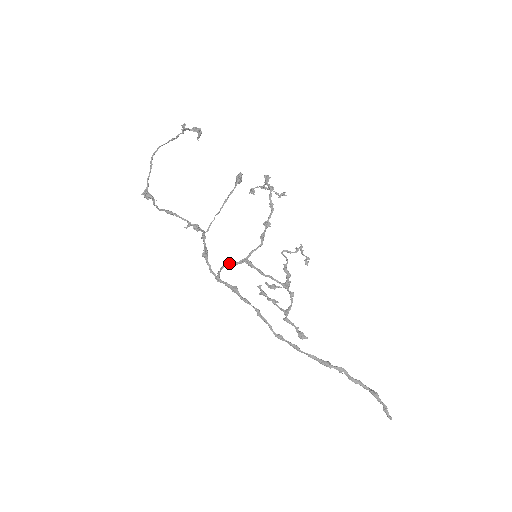
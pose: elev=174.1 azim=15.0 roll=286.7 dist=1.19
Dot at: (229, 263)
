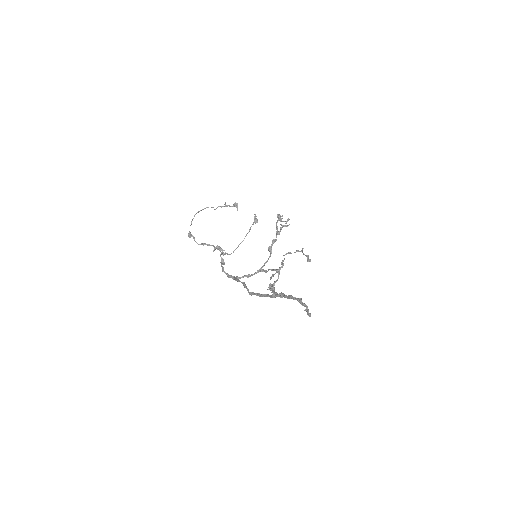
Dot at: (249, 274)
